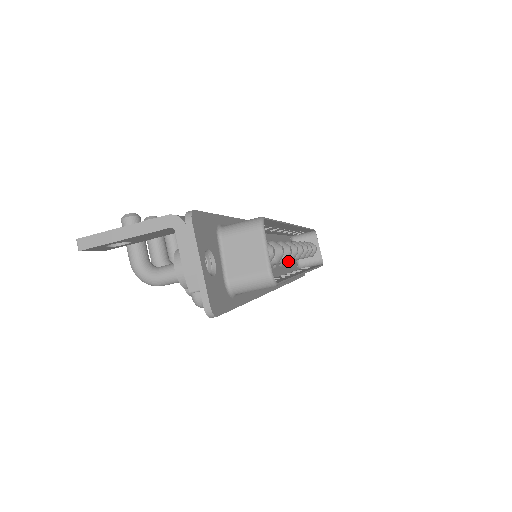
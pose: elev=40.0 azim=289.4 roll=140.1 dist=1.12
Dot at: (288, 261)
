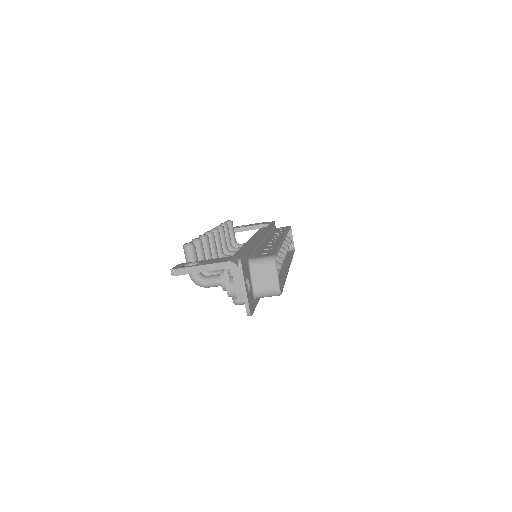
Dot at: occluded
